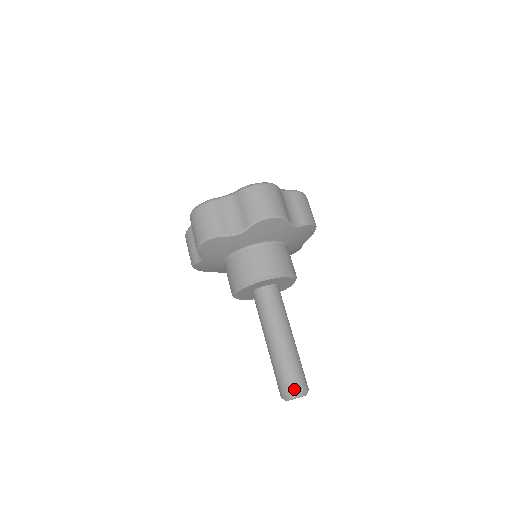
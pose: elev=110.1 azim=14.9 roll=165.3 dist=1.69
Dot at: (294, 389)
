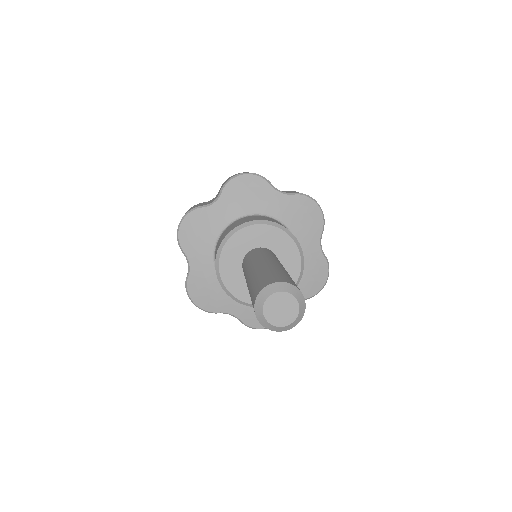
Dot at: (293, 284)
